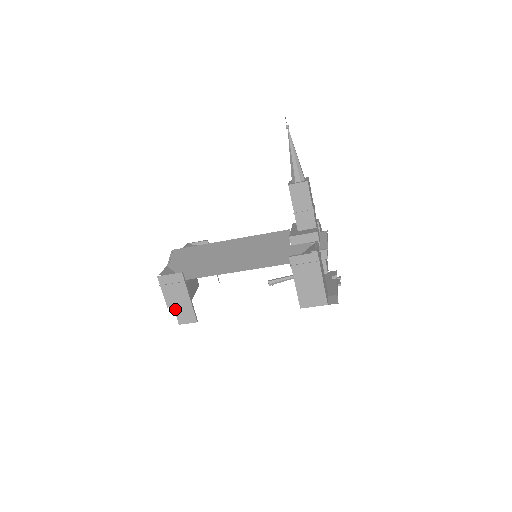
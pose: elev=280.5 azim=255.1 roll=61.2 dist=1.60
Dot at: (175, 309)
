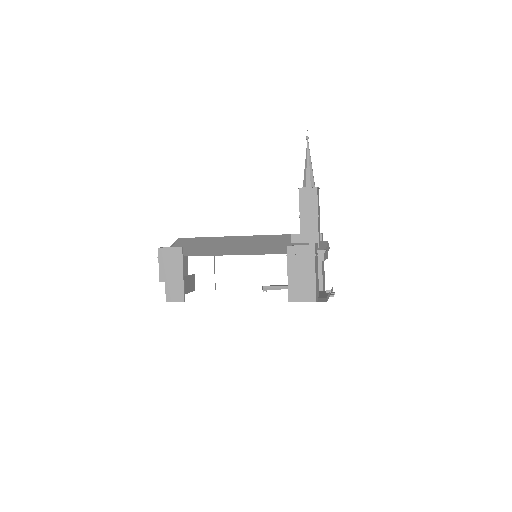
Dot at: (166, 284)
